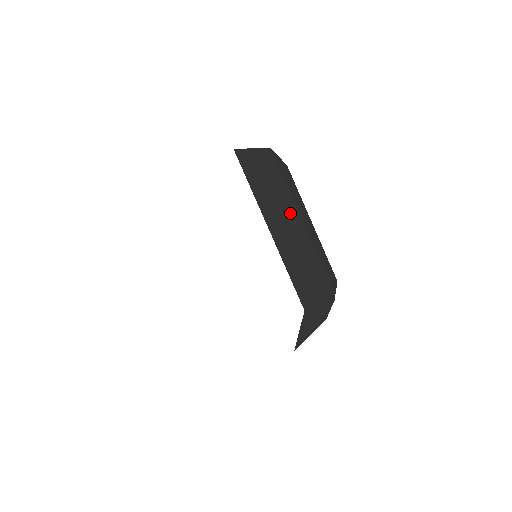
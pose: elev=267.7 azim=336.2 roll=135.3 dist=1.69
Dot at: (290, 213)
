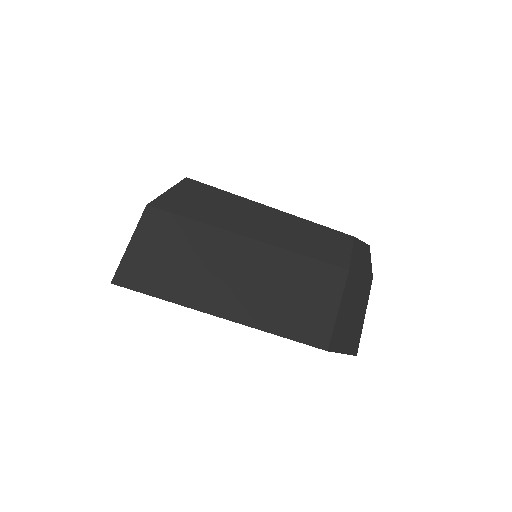
Dot at: (232, 256)
